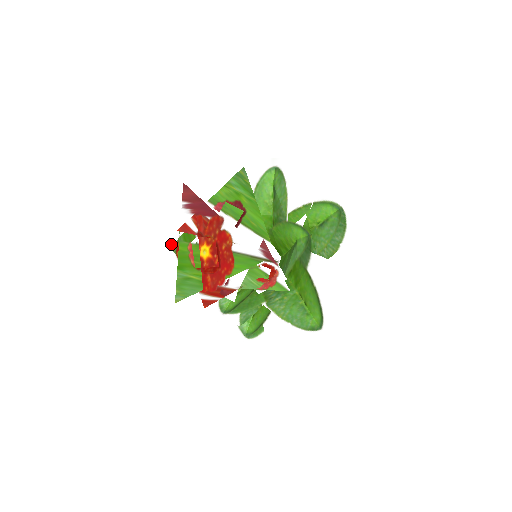
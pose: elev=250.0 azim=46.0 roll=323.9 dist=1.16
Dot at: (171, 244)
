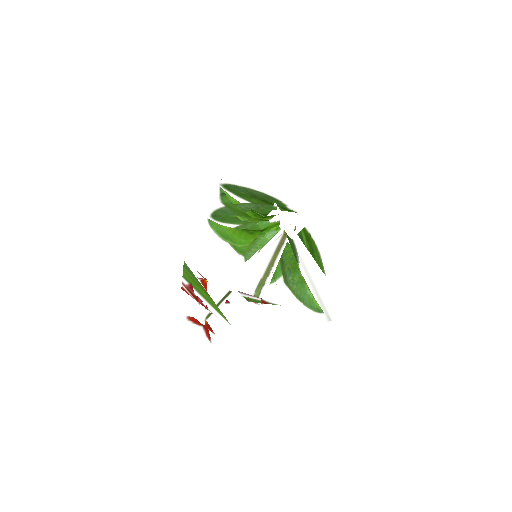
Dot at: occluded
